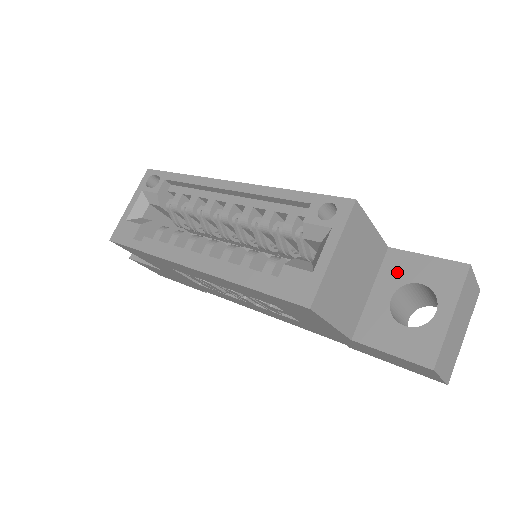
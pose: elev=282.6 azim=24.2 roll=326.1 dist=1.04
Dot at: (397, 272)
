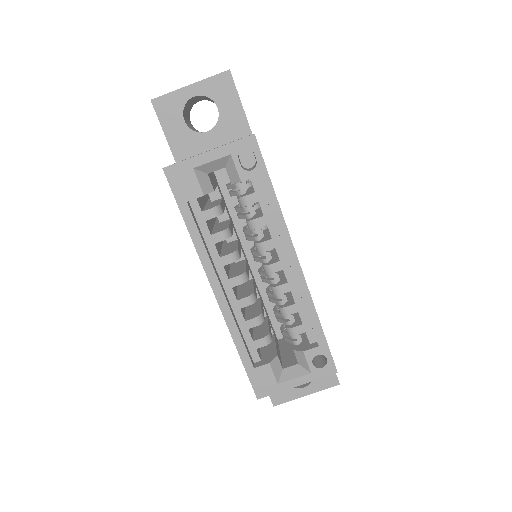
Dot at: occluded
